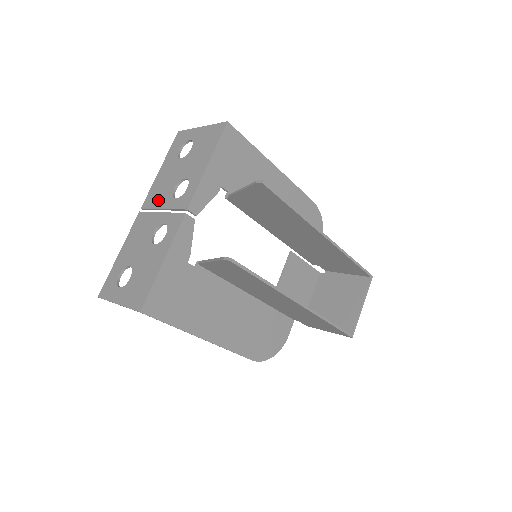
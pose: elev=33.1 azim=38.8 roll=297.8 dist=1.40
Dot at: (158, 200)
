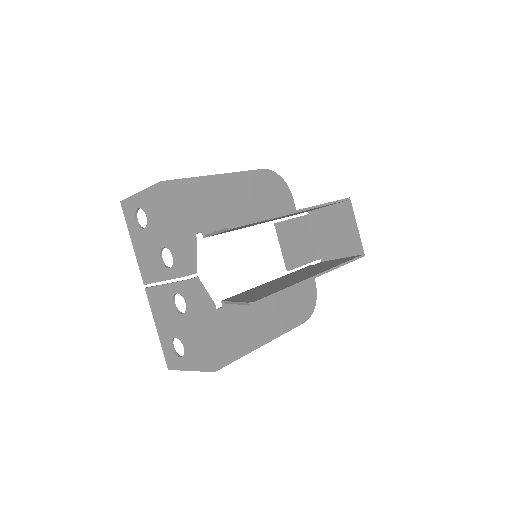
Dot at: (154, 274)
